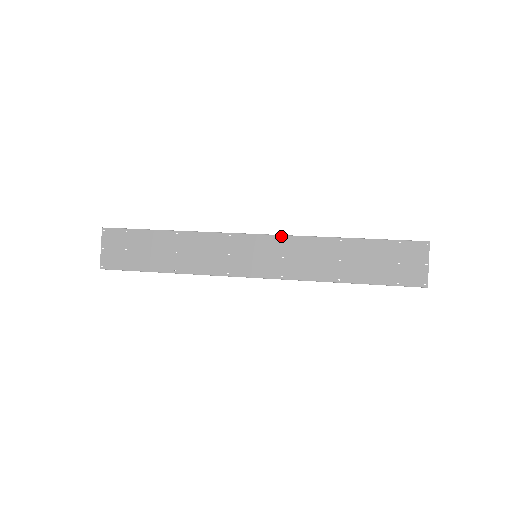
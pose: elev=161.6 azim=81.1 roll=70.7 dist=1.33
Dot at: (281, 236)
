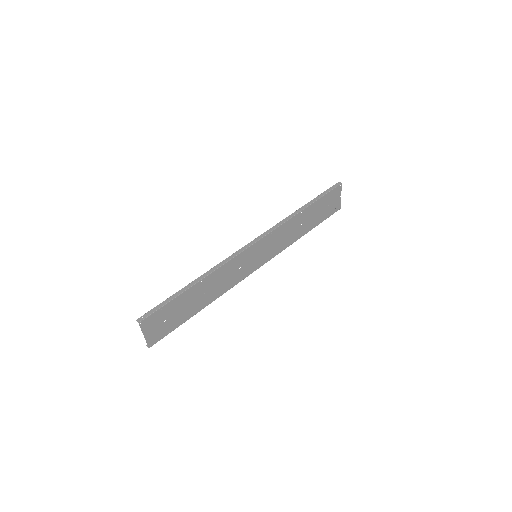
Dot at: (269, 234)
